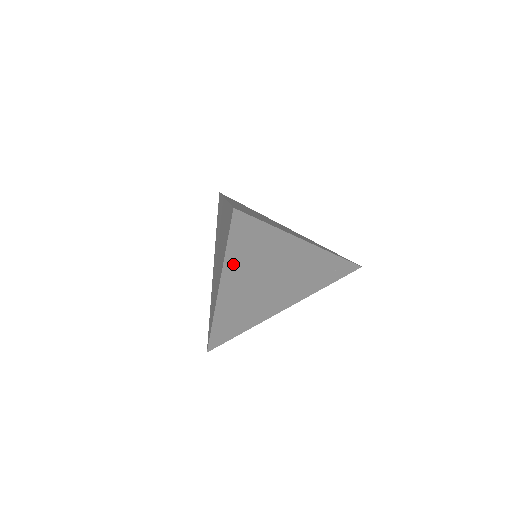
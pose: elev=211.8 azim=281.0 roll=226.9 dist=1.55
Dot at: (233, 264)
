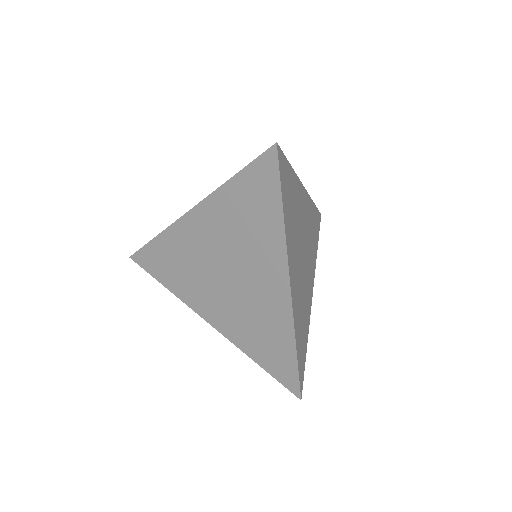
Dot at: occluded
